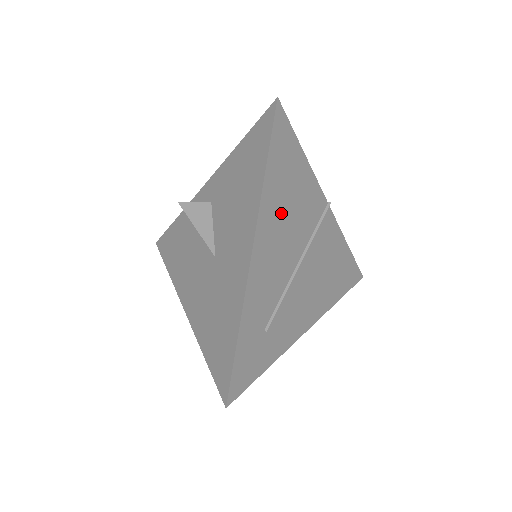
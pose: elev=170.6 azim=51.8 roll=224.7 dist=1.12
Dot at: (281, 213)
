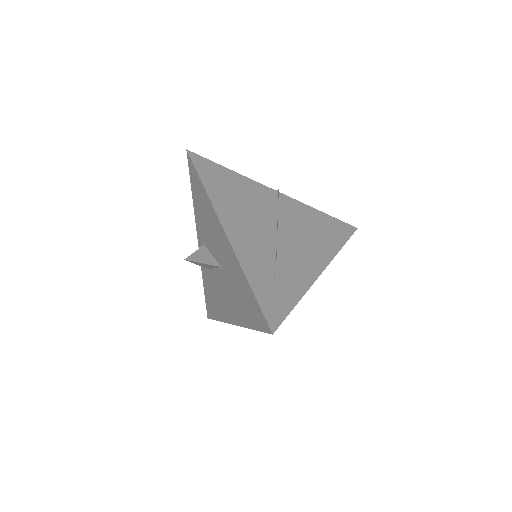
Dot at: (235, 206)
